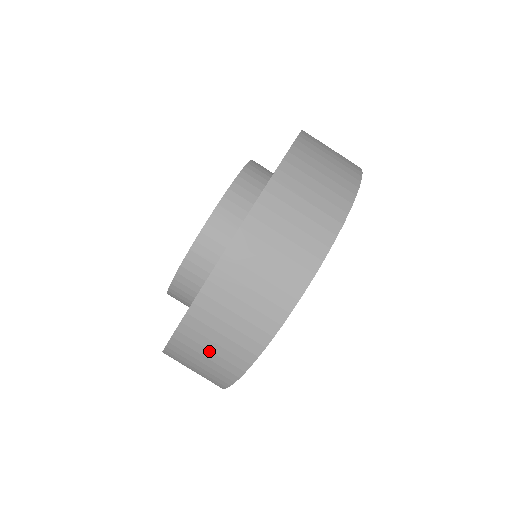
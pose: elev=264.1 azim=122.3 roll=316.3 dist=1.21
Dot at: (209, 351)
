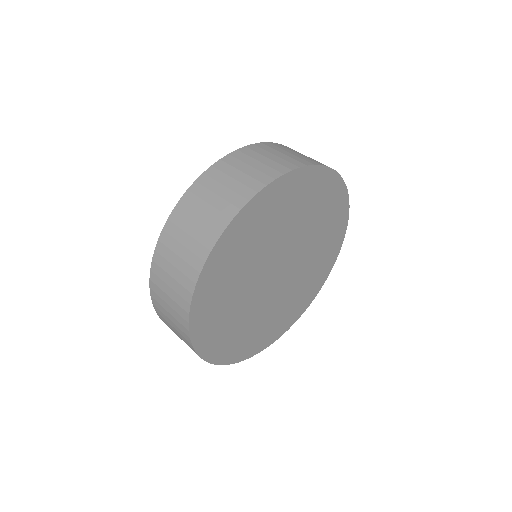
Dot at: (168, 305)
